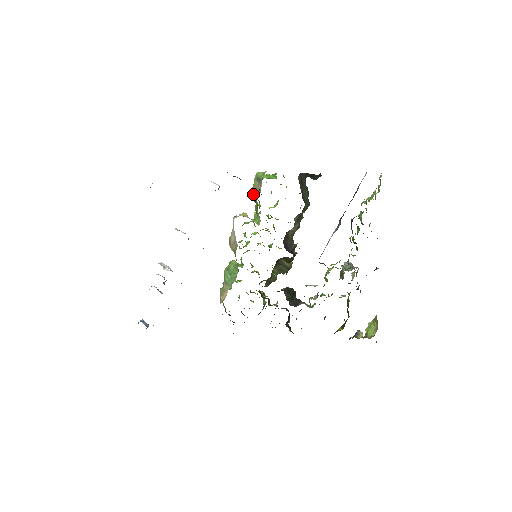
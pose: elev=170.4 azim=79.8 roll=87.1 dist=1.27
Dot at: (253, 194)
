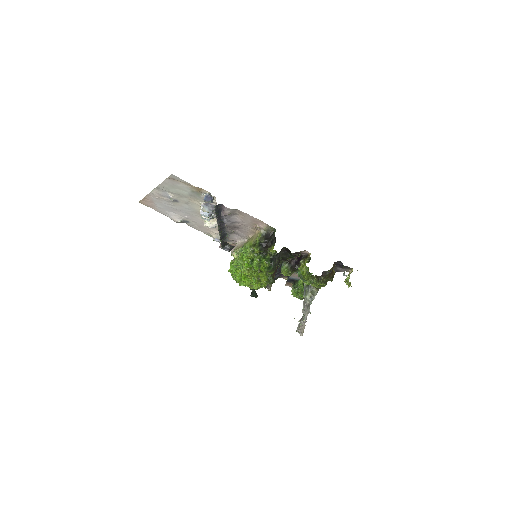
Dot at: occluded
